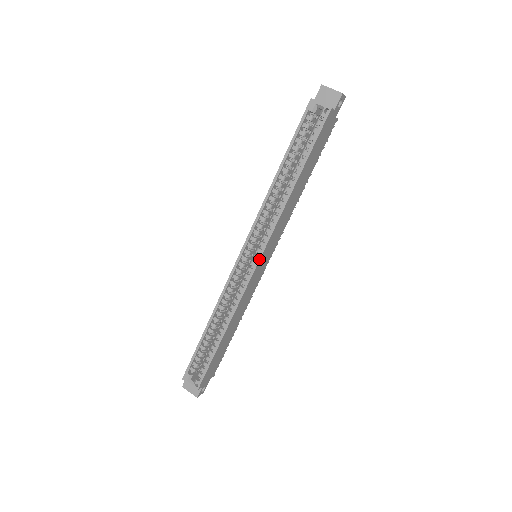
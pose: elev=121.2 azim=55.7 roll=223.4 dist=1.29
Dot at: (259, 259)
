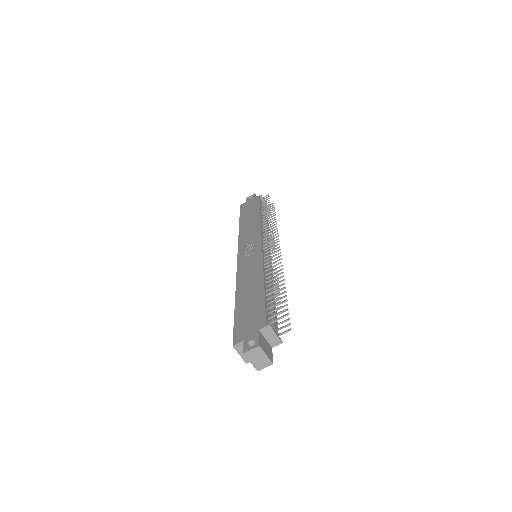
Dot at: occluded
